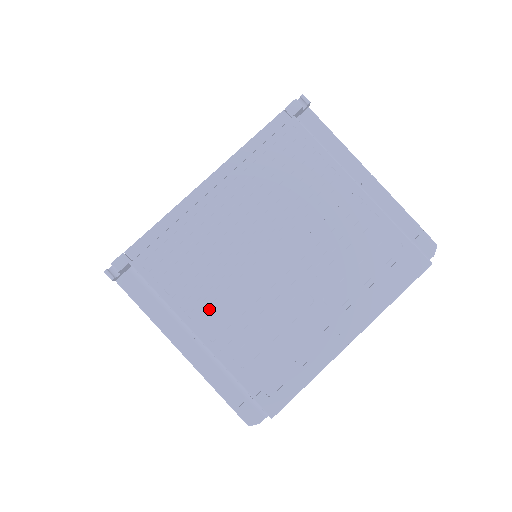
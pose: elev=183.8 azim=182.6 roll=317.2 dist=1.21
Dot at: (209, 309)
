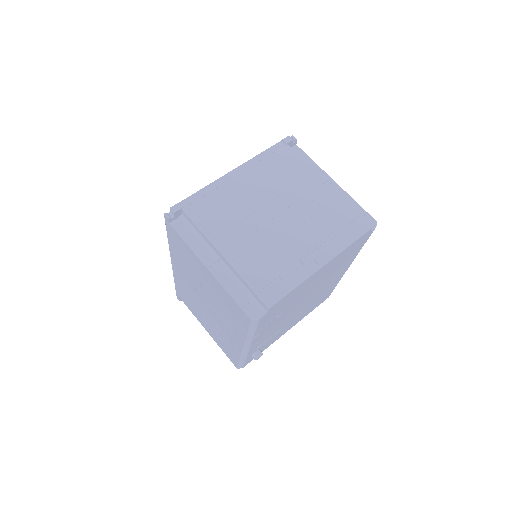
Dot at: (230, 238)
